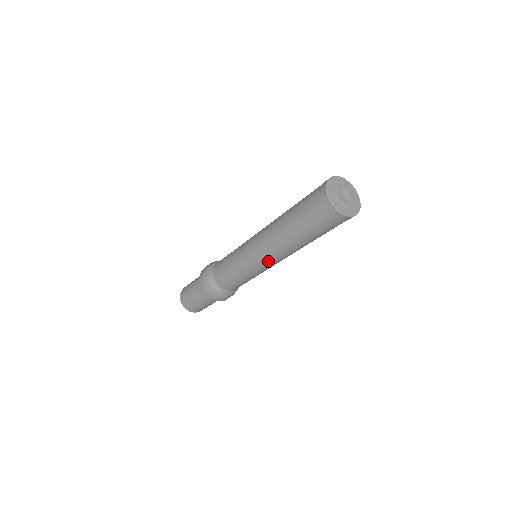
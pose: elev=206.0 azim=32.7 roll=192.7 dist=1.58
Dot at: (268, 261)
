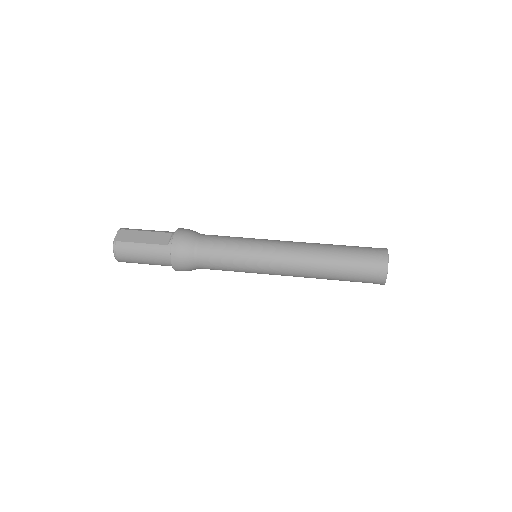
Dot at: occluded
